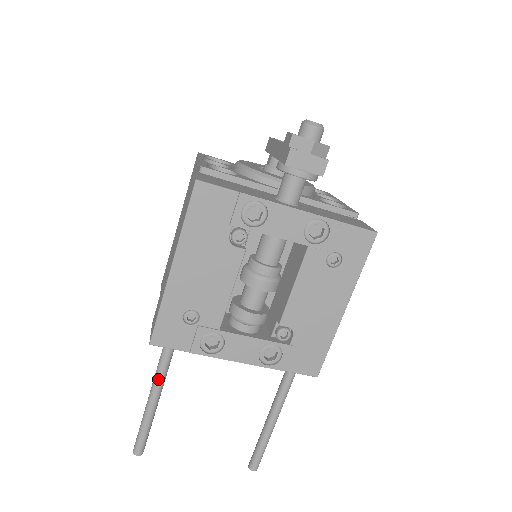
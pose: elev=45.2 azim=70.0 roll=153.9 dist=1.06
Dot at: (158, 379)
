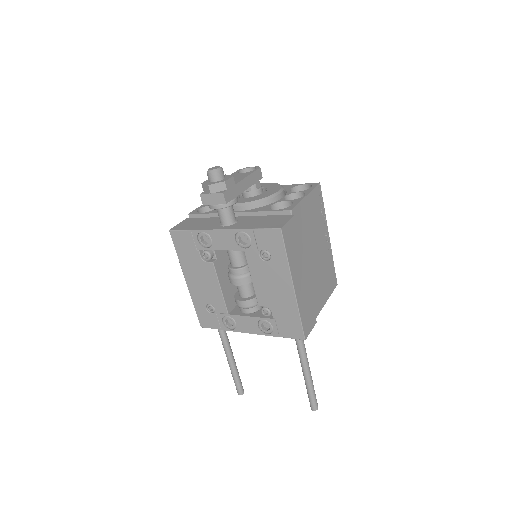
Dot at: (224, 347)
